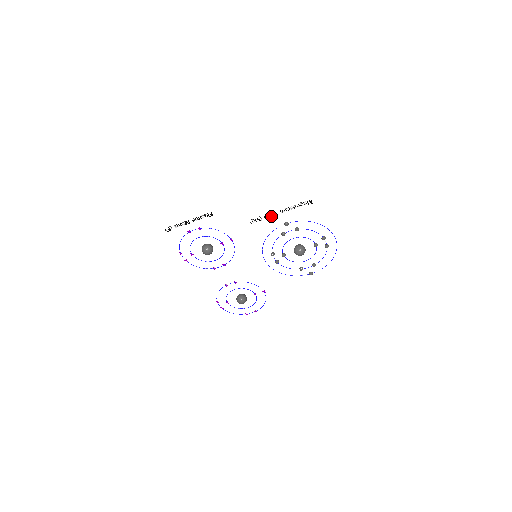
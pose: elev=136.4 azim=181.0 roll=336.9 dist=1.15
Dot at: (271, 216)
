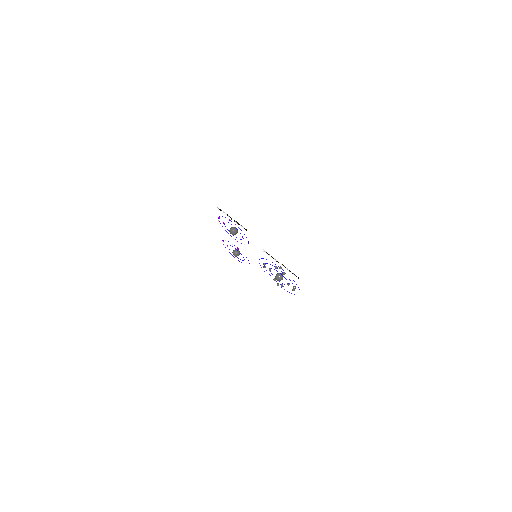
Dot at: (275, 260)
